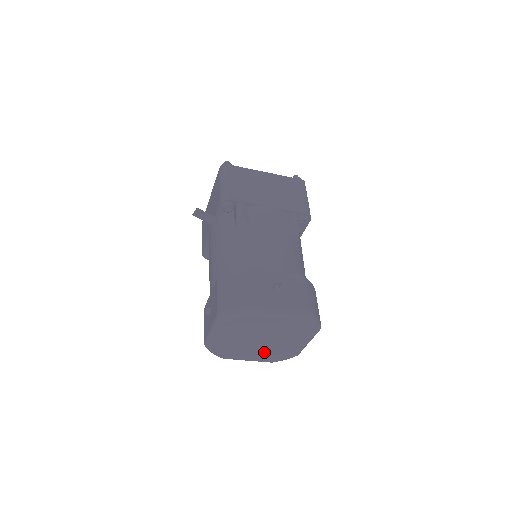
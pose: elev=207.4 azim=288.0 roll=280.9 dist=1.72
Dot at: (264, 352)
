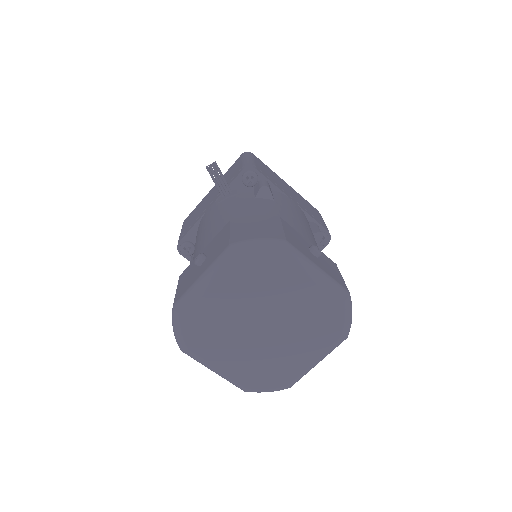
Dot at: (251, 358)
